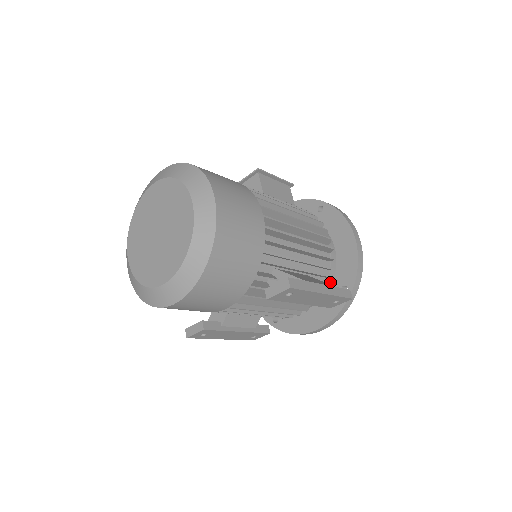
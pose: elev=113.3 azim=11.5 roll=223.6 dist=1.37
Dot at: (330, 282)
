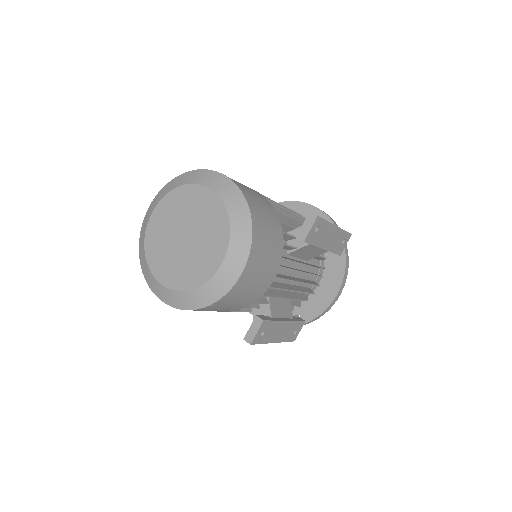
Dot at: occluded
